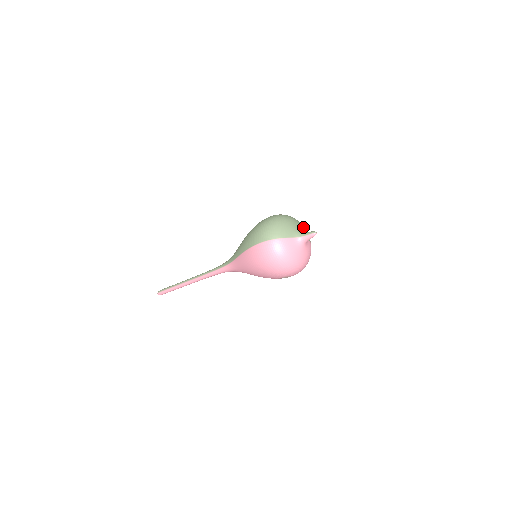
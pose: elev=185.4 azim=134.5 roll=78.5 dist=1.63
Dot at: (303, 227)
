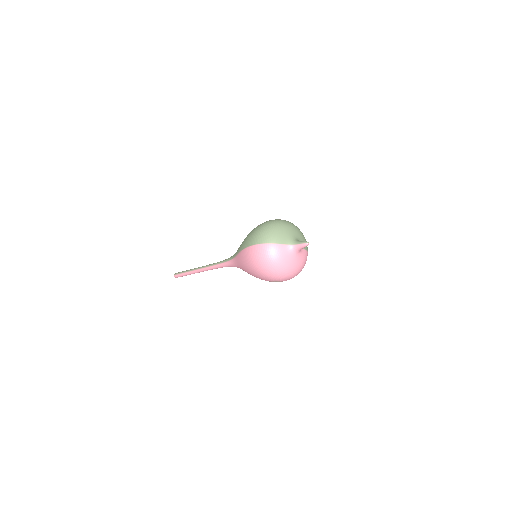
Dot at: (301, 235)
